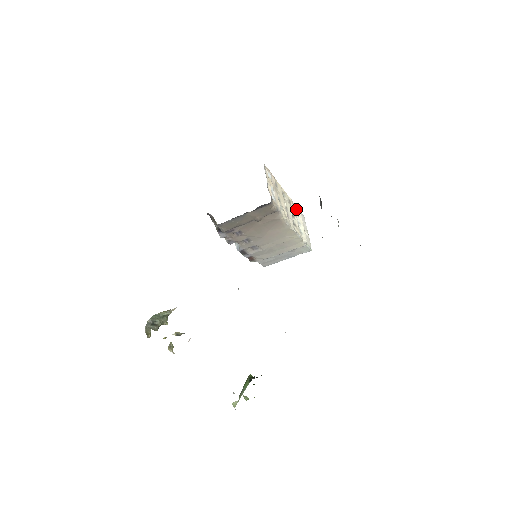
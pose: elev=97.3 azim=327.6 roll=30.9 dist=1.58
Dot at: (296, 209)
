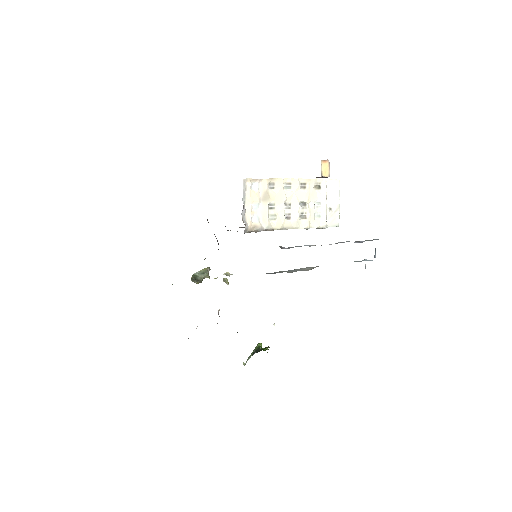
Dot at: (320, 183)
